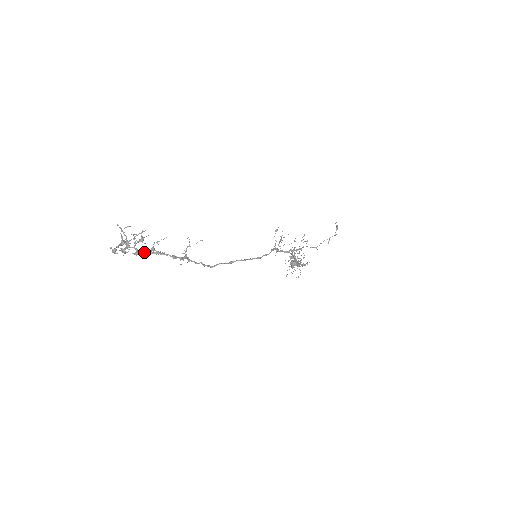
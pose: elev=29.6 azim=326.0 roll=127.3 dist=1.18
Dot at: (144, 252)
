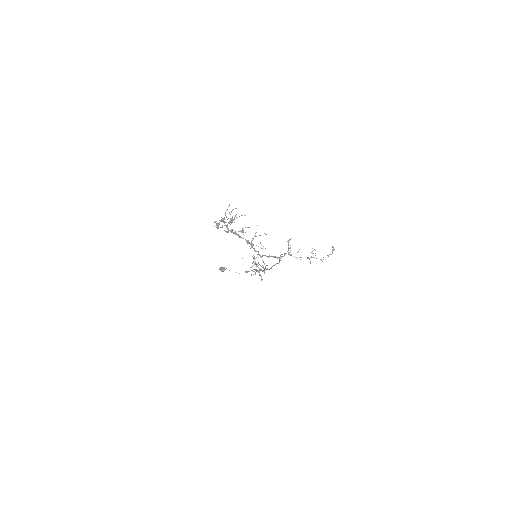
Dot at: (231, 232)
